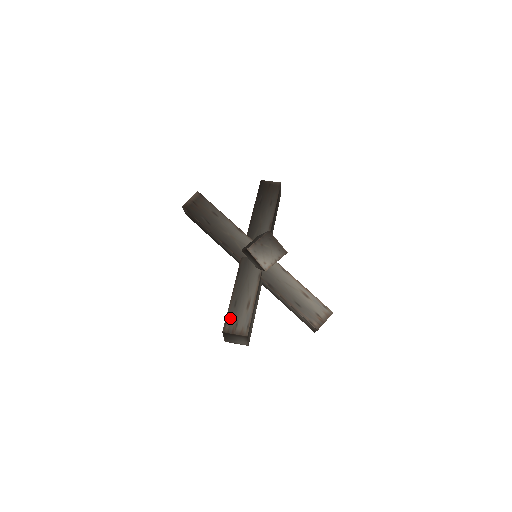
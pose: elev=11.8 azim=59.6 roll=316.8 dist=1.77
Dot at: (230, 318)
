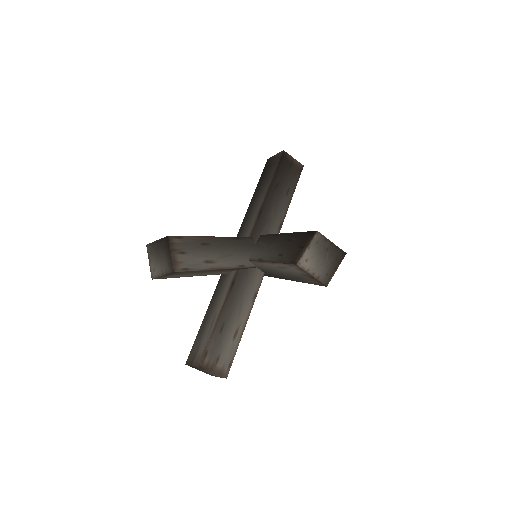
Dot at: (187, 242)
